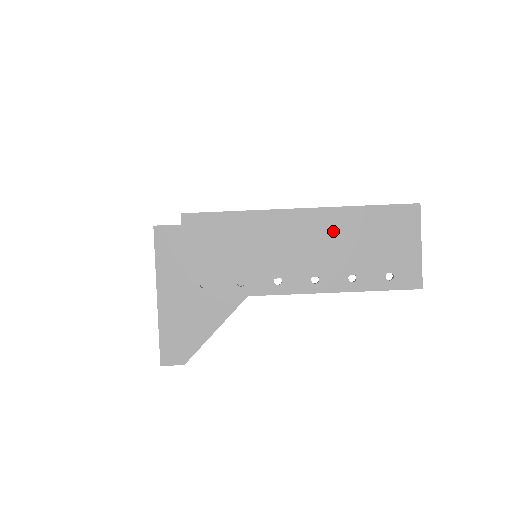
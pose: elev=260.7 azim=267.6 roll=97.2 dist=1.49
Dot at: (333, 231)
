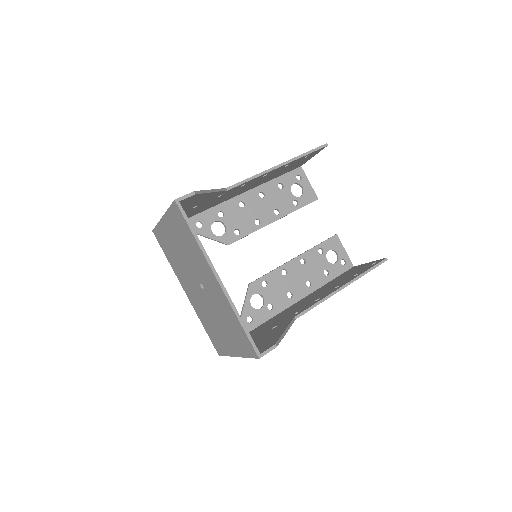
Dot at: occluded
